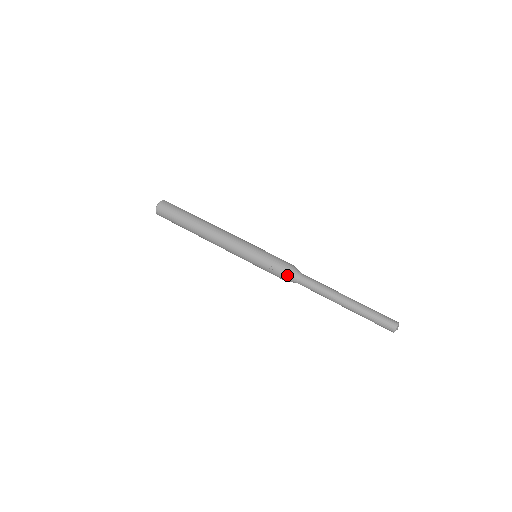
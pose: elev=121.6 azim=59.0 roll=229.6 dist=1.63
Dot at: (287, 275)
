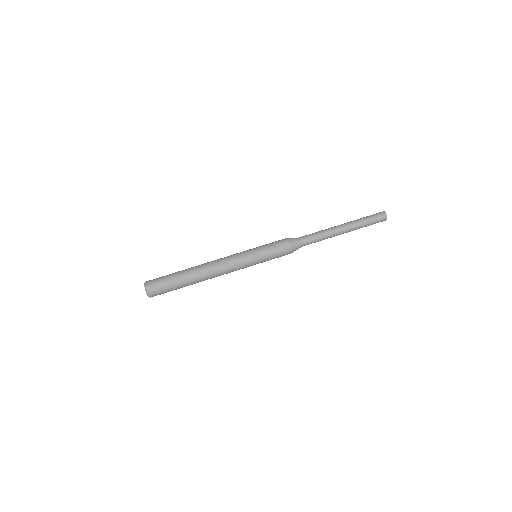
Dot at: (291, 243)
